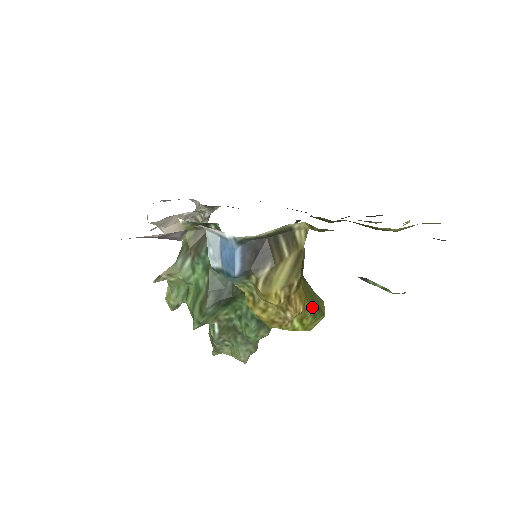
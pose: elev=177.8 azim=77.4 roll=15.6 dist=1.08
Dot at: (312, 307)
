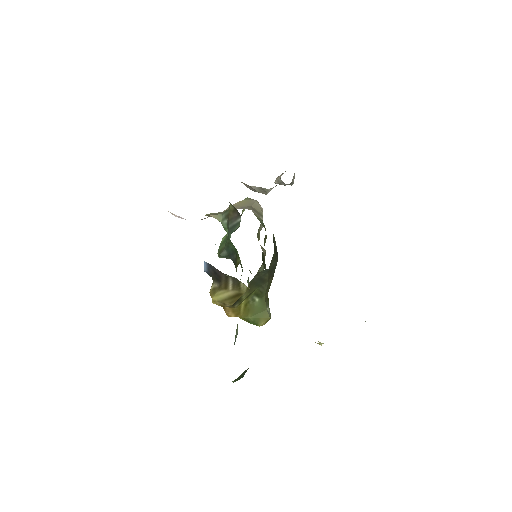
Dot at: (248, 318)
